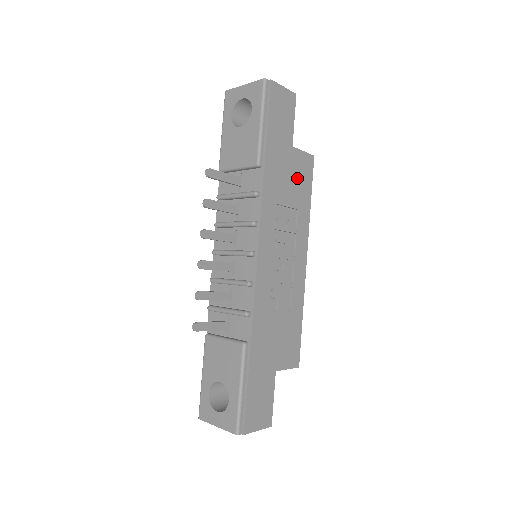
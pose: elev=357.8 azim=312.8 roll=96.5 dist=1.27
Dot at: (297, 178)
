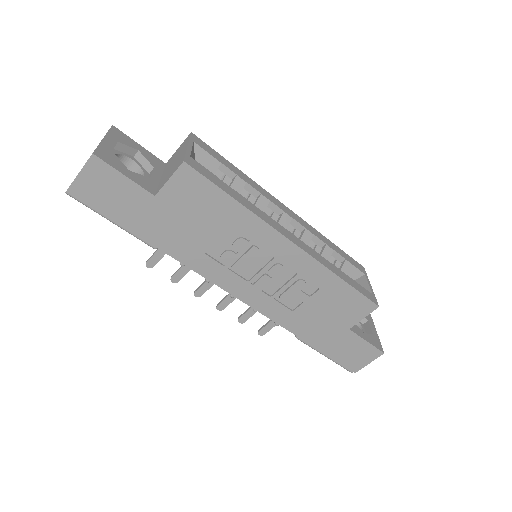
Dot at: (195, 208)
